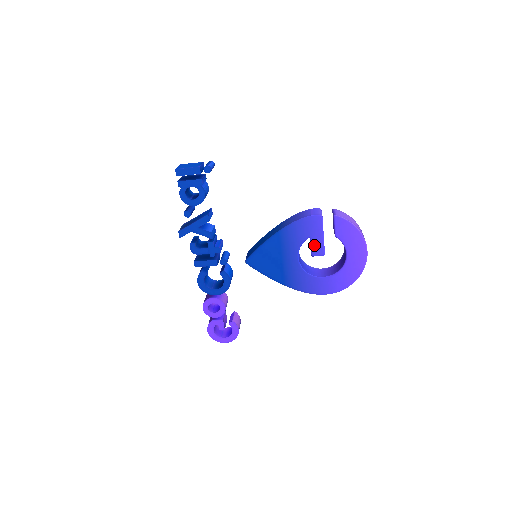
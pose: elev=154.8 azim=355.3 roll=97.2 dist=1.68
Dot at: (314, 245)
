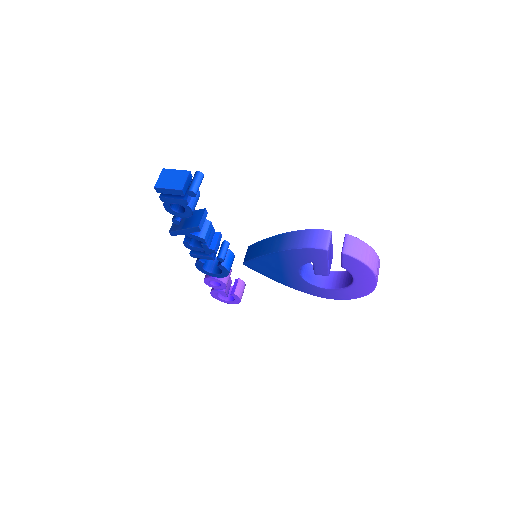
Dot at: (317, 268)
